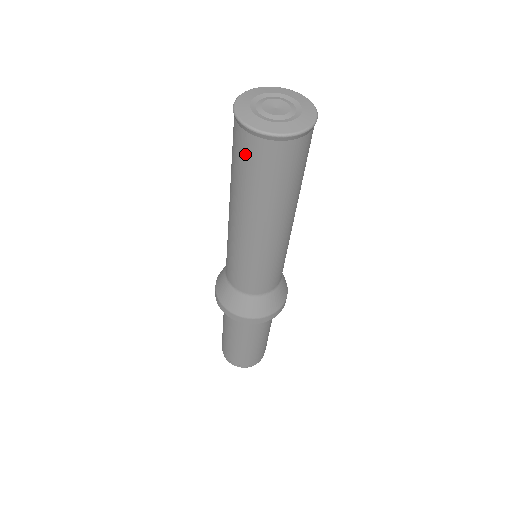
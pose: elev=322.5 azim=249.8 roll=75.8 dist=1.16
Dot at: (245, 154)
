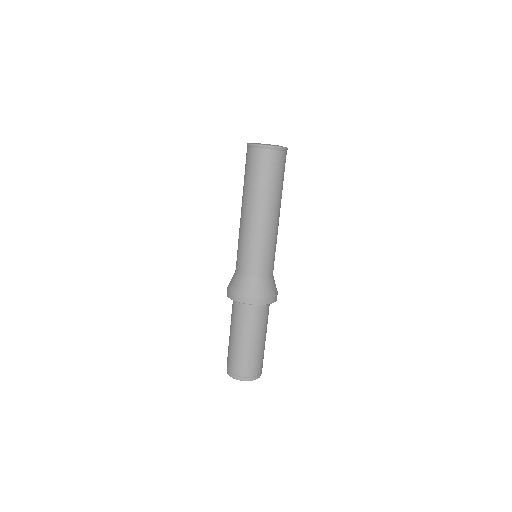
Dot at: (250, 161)
